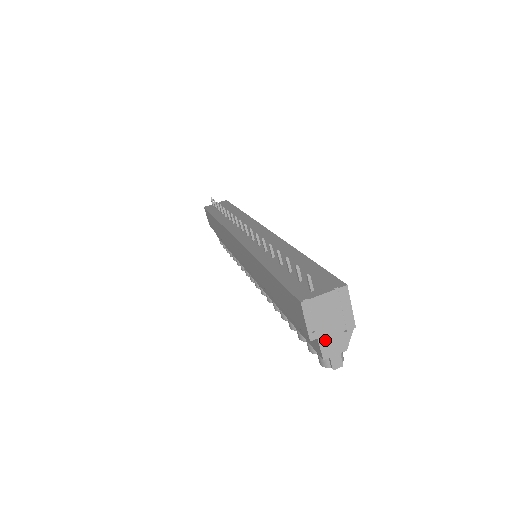
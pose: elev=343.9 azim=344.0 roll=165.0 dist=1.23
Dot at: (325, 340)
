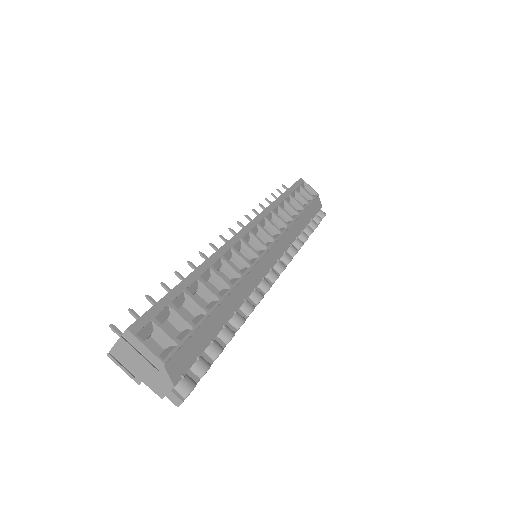
Dot at: (149, 381)
